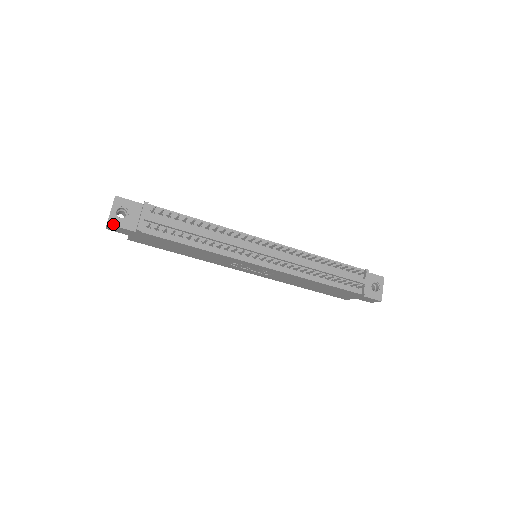
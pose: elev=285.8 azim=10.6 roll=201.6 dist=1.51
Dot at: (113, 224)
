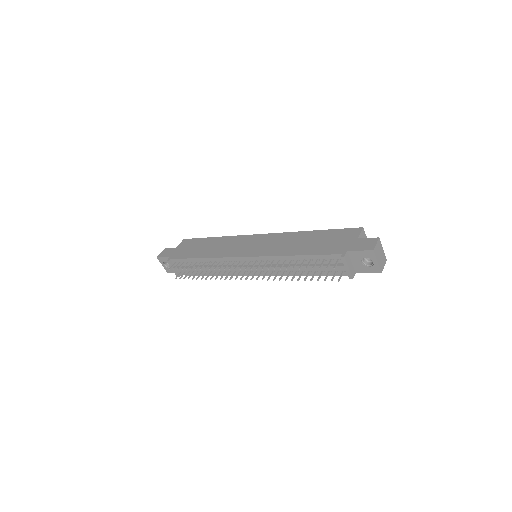
Dot at: (169, 272)
